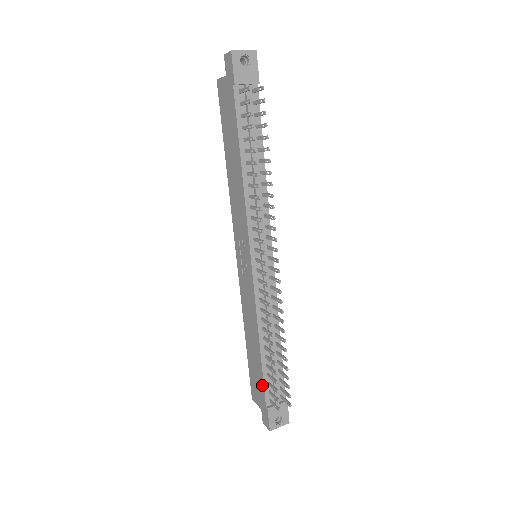
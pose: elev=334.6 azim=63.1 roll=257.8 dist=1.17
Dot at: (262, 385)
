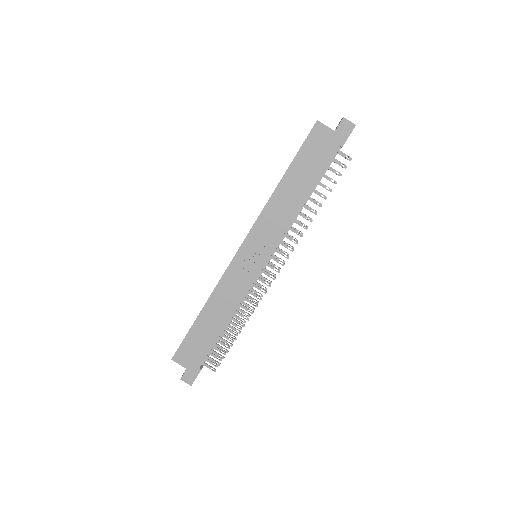
Dot at: (206, 352)
